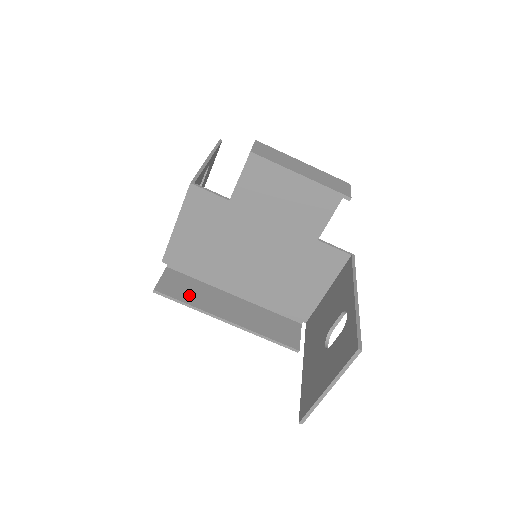
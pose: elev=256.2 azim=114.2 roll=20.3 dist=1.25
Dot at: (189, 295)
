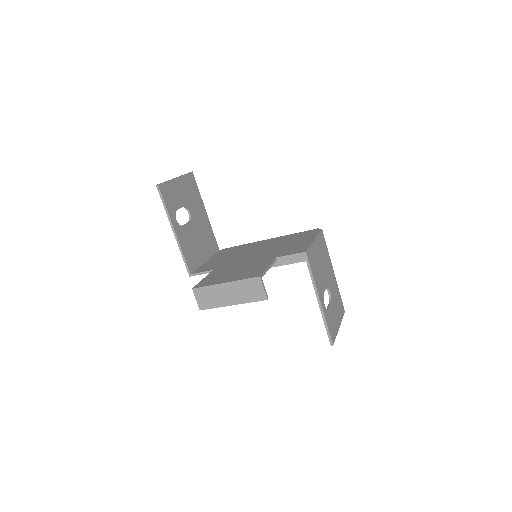
Dot at: occluded
